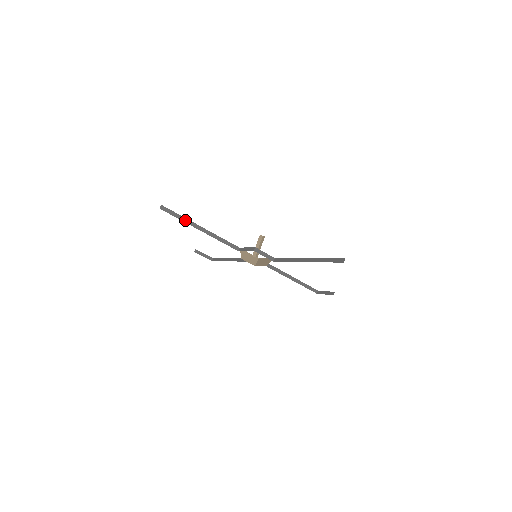
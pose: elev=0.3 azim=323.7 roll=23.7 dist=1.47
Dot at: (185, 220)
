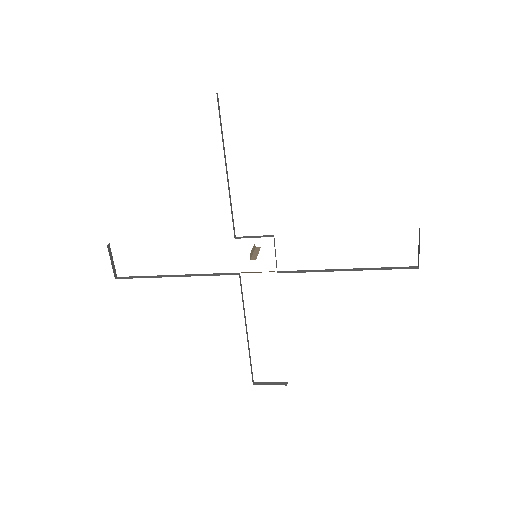
Dot at: (222, 138)
